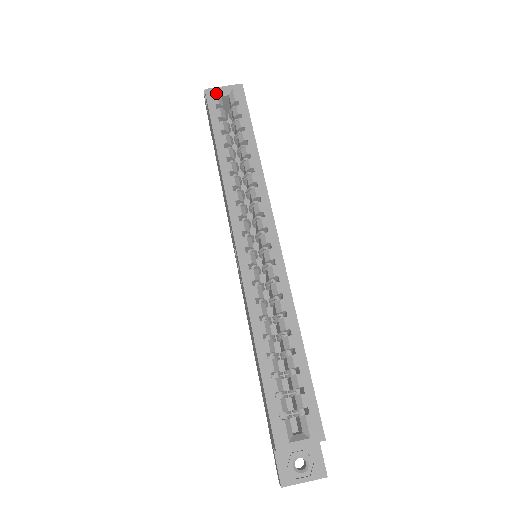
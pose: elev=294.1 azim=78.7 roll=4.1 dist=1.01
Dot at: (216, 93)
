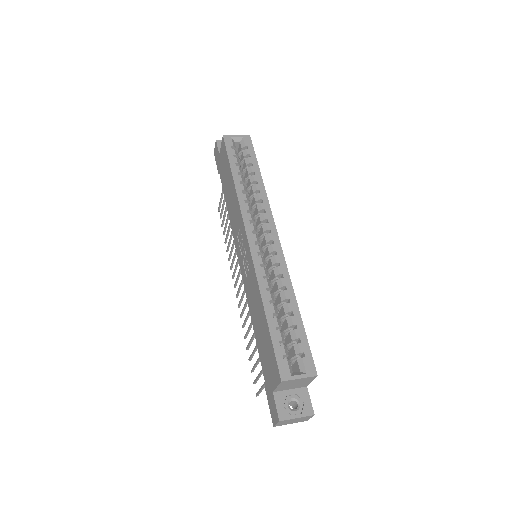
Dot at: (231, 139)
